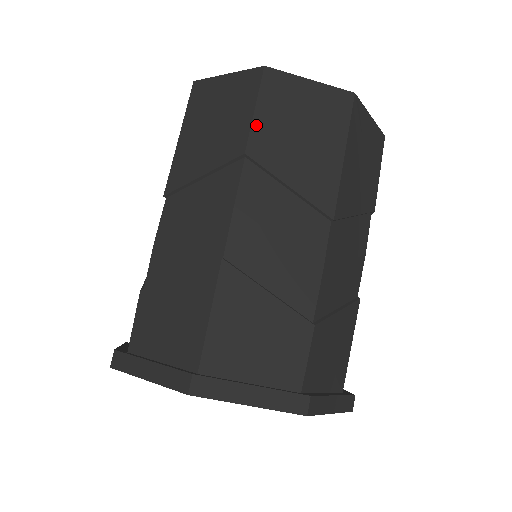
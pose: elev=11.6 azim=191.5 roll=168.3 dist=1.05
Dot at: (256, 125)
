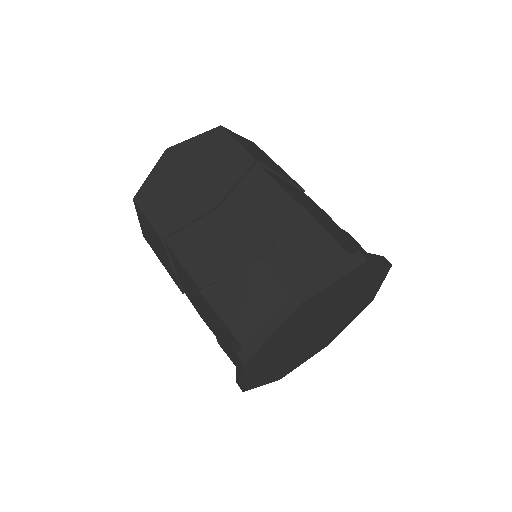
Dot at: (246, 149)
